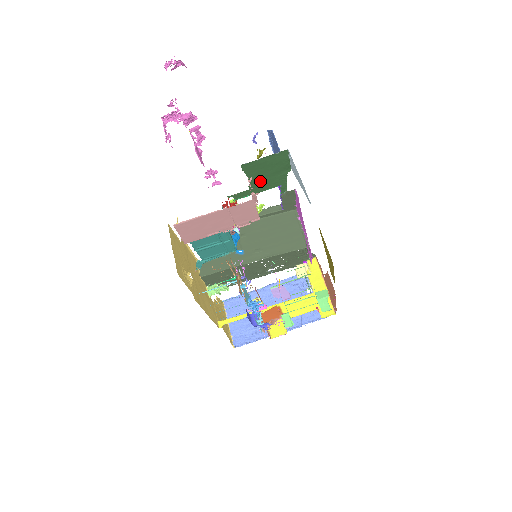
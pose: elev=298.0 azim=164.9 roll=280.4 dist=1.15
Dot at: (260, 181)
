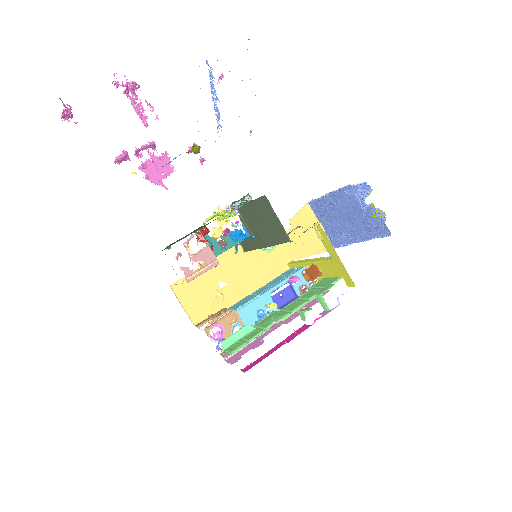
Dot at: occluded
